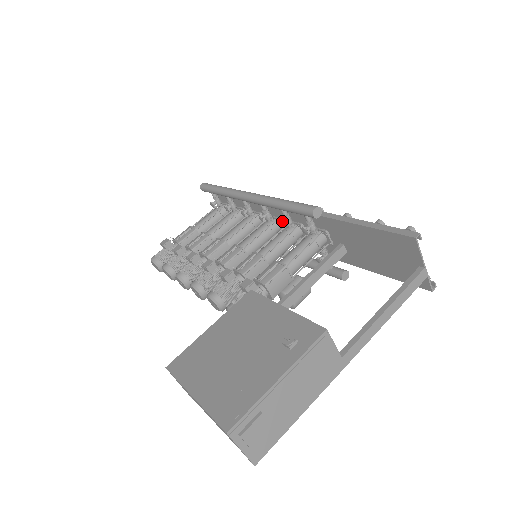
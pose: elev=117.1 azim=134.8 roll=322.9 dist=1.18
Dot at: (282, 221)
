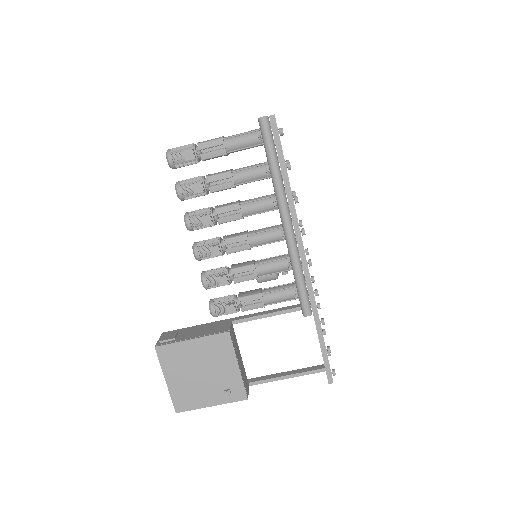
Dot at: (290, 268)
